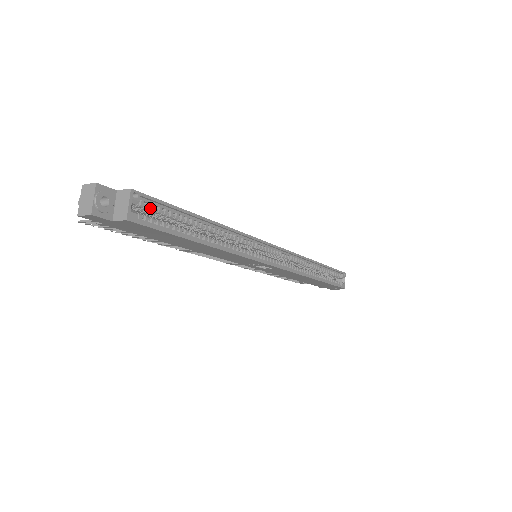
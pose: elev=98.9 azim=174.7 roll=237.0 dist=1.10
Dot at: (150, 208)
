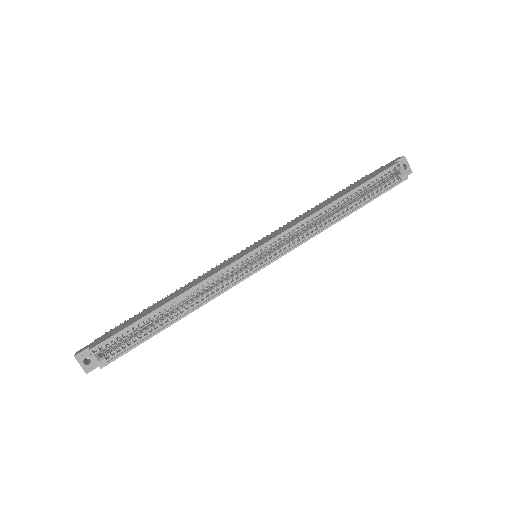
Dot at: (114, 342)
